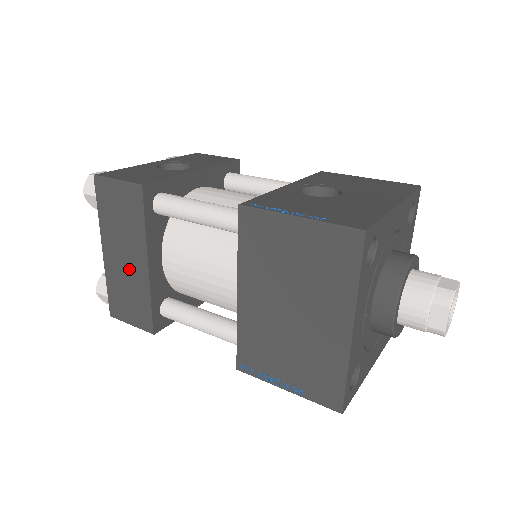
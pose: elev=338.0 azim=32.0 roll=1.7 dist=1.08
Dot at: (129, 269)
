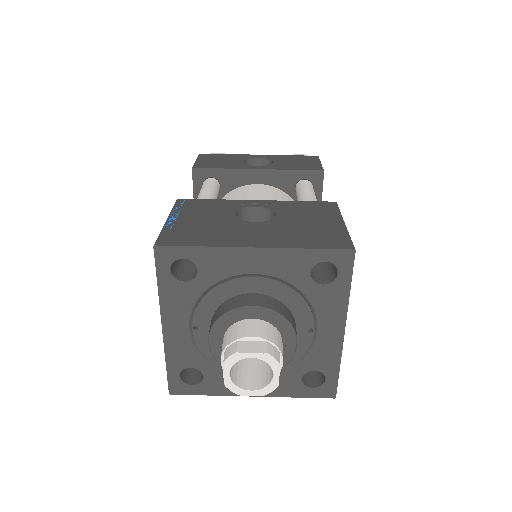
Dot at: occluded
